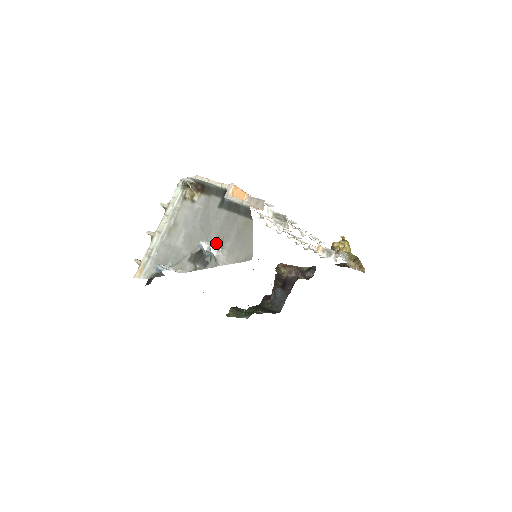
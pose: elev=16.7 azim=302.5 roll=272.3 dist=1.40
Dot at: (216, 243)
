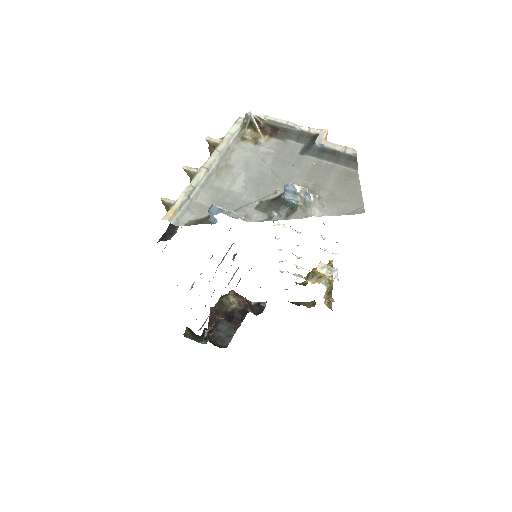
Dot at: occluded
